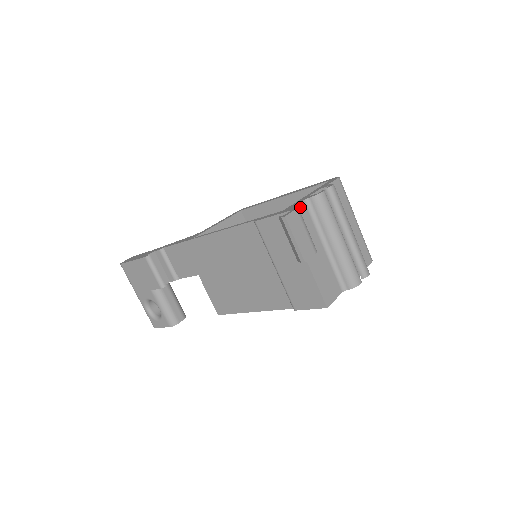
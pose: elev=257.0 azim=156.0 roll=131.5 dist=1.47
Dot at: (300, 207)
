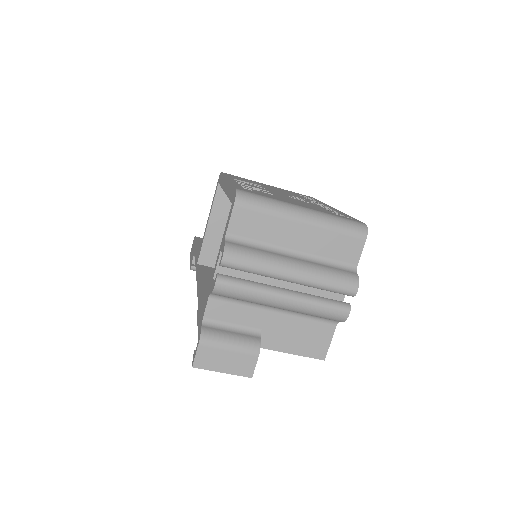
Dot at: (210, 309)
